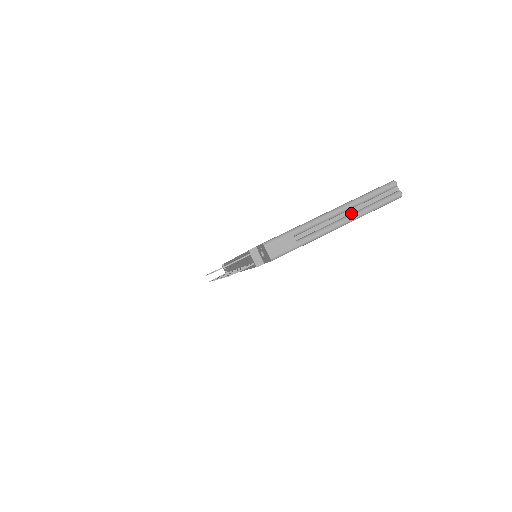
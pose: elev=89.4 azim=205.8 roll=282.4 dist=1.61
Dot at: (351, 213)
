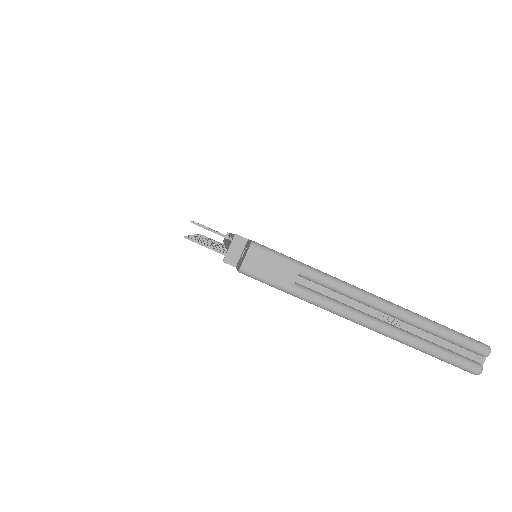
Dot at: (396, 325)
